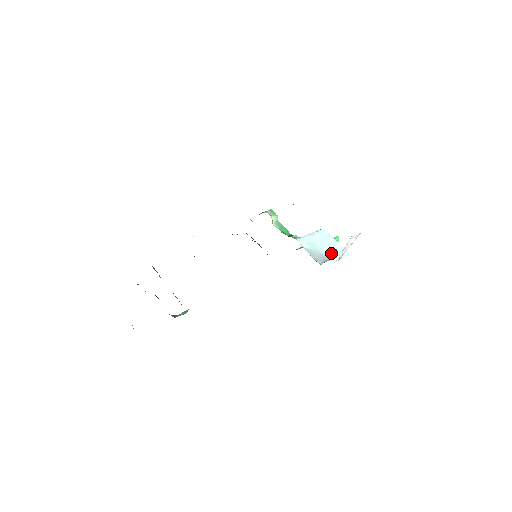
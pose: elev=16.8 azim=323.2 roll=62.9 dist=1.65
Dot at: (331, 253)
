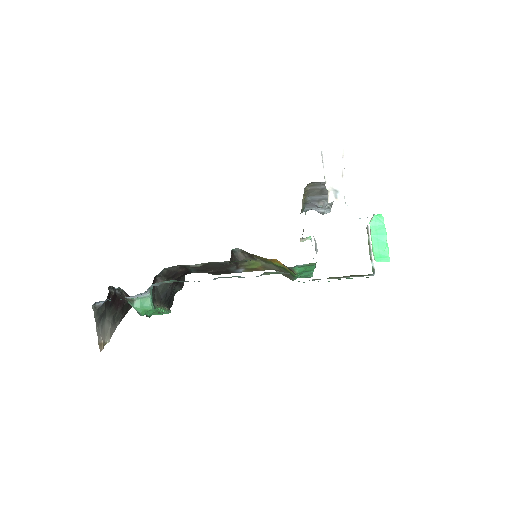
Dot at: occluded
